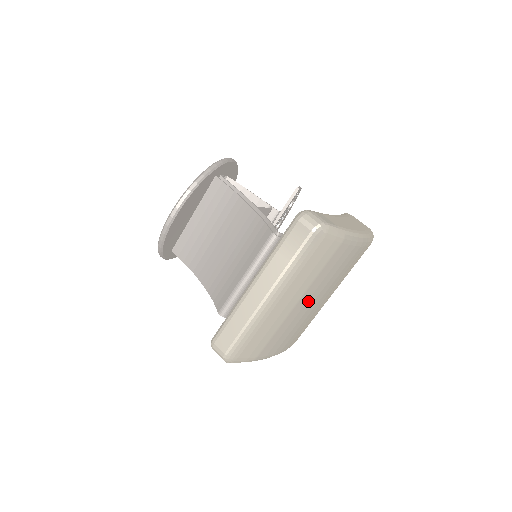
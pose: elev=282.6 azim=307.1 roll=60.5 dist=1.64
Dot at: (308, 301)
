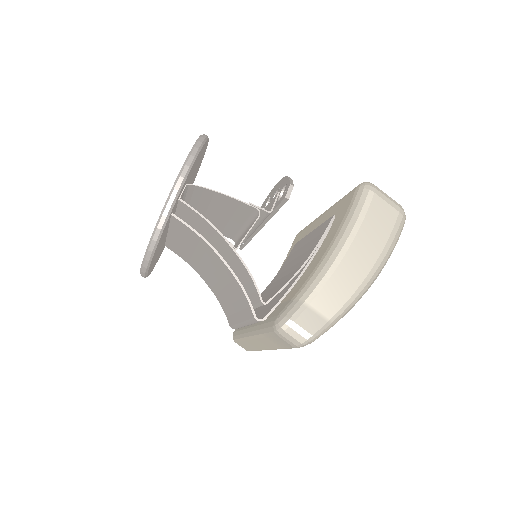
Dot at: occluded
